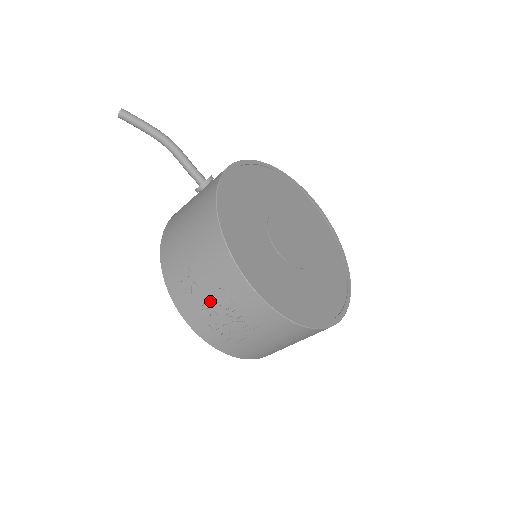
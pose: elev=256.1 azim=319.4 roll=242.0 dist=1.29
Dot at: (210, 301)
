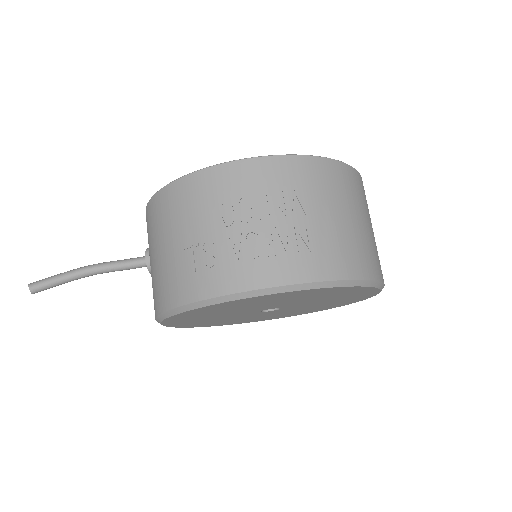
Dot at: (231, 230)
